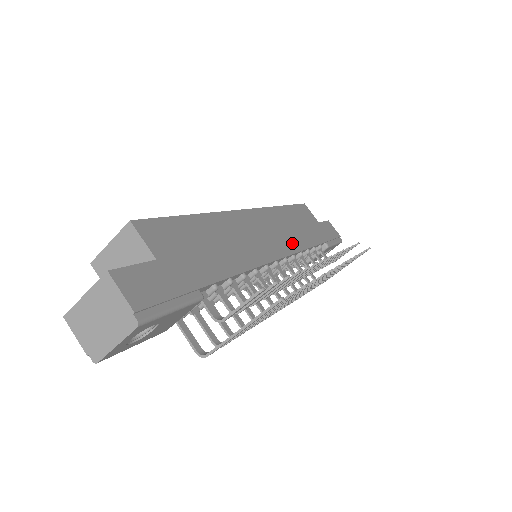
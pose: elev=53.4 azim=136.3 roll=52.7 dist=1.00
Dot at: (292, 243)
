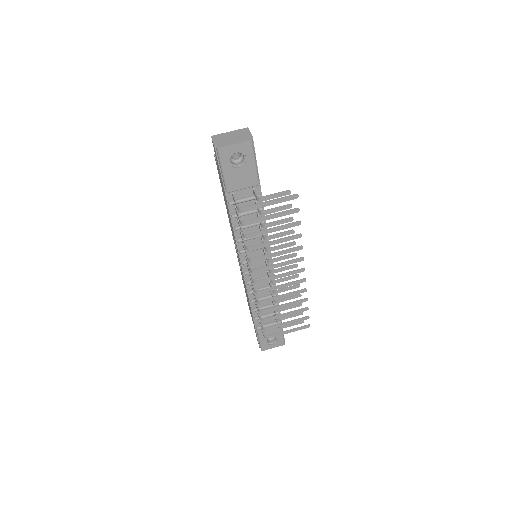
Dot at: occluded
